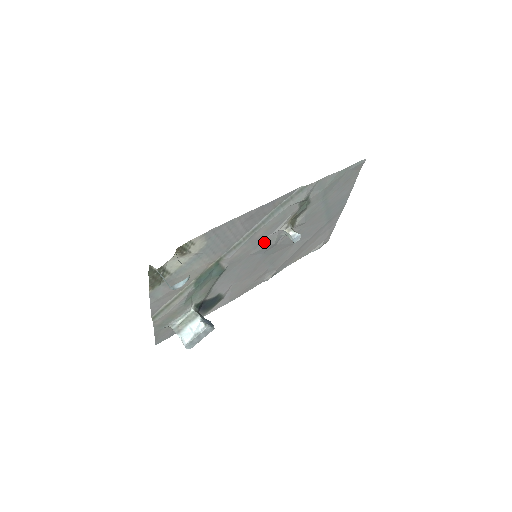
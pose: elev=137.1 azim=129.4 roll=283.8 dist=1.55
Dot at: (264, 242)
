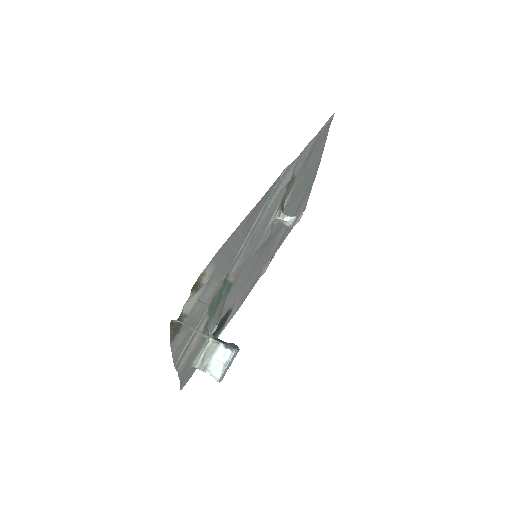
Dot at: (261, 239)
